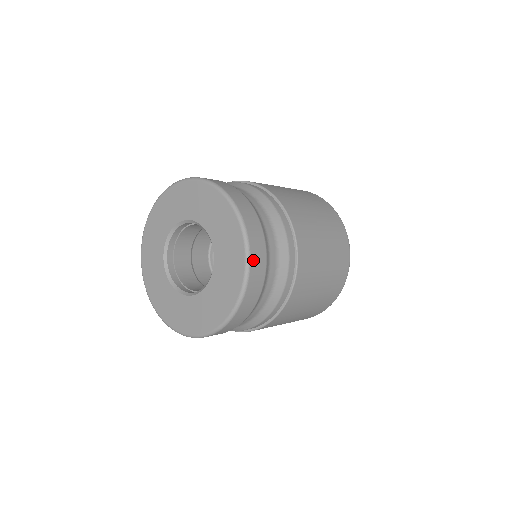
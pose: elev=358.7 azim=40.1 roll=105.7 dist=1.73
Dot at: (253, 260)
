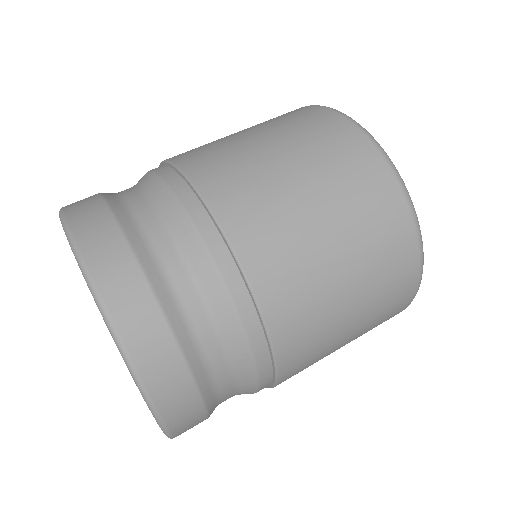
Dot at: (173, 422)
